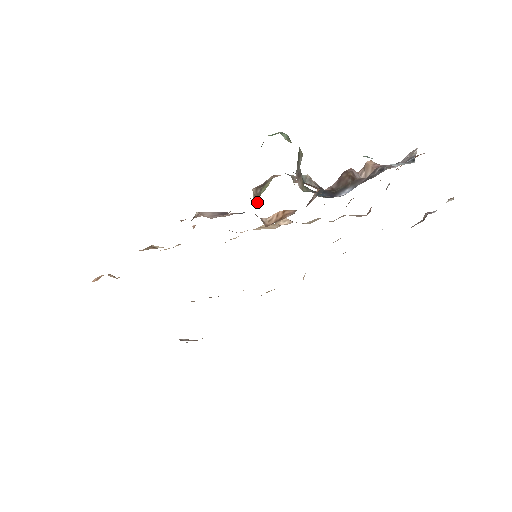
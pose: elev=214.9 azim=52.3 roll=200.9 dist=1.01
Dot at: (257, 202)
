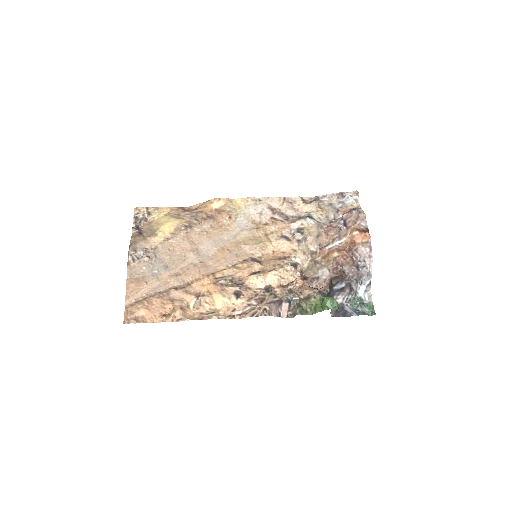
Dot at: (297, 293)
